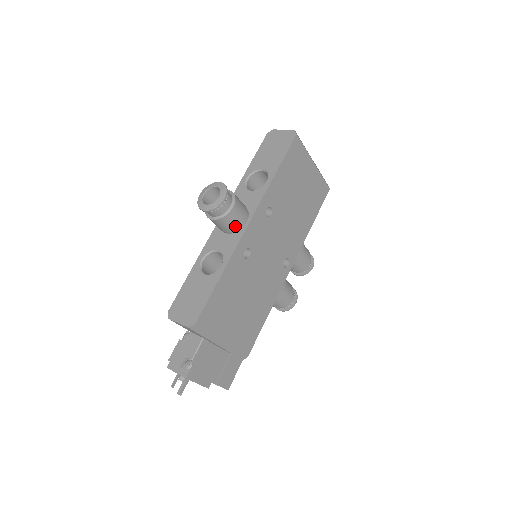
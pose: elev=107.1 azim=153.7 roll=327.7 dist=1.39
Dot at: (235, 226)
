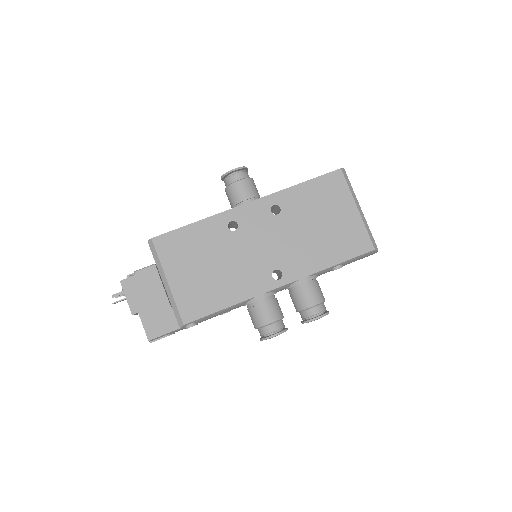
Dot at: (236, 200)
